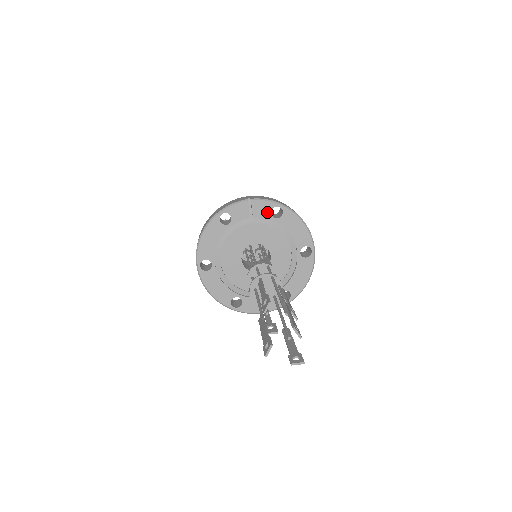
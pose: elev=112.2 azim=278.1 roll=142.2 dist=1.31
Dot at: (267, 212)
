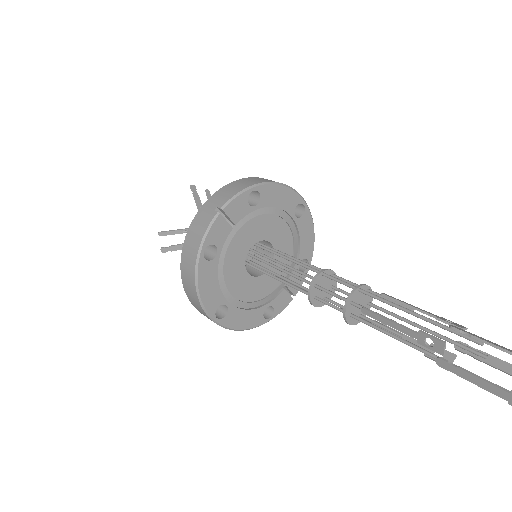
Dot at: (245, 207)
